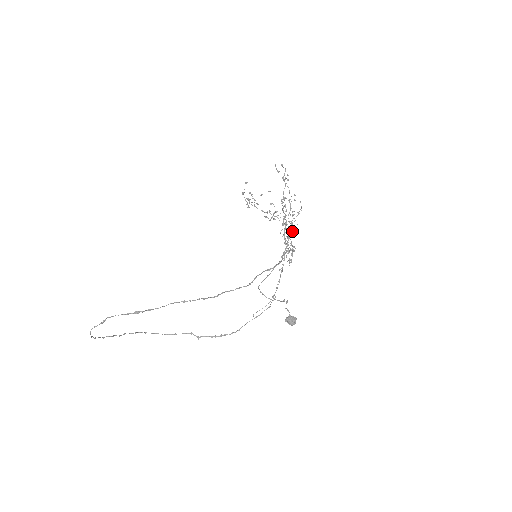
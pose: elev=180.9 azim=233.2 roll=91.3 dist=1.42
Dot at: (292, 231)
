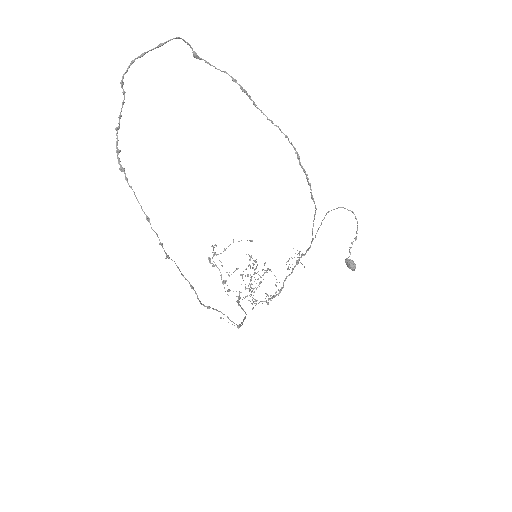
Dot at: (253, 302)
